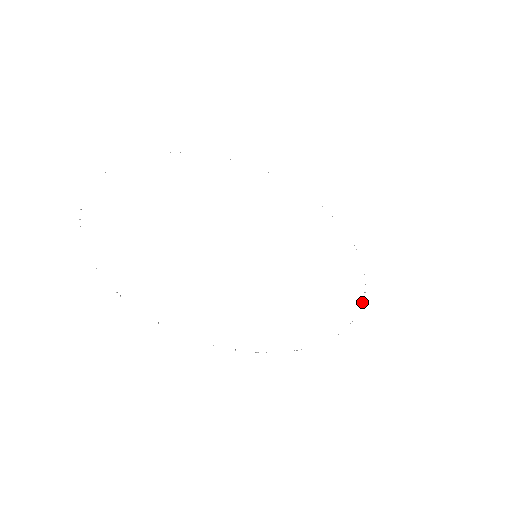
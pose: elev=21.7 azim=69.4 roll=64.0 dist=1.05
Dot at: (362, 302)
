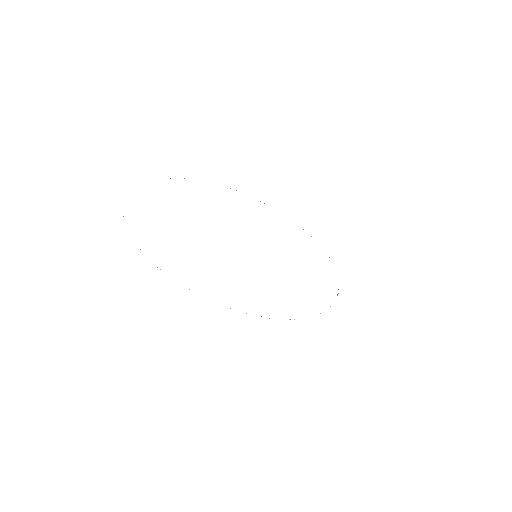
Dot at: (337, 295)
